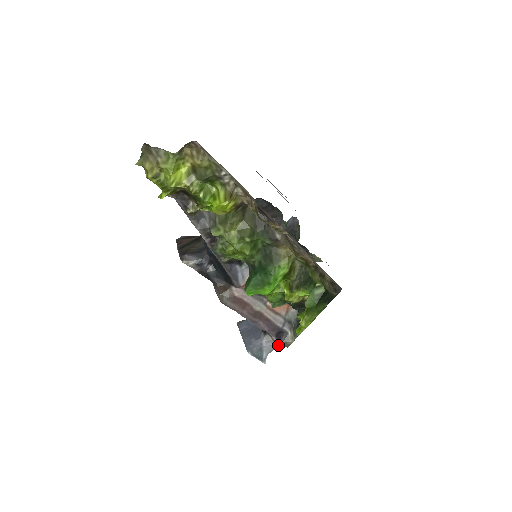
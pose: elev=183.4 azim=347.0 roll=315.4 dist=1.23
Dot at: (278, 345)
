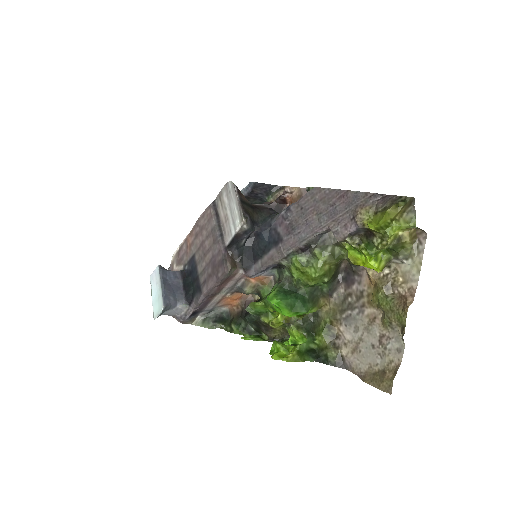
Dot at: (180, 317)
